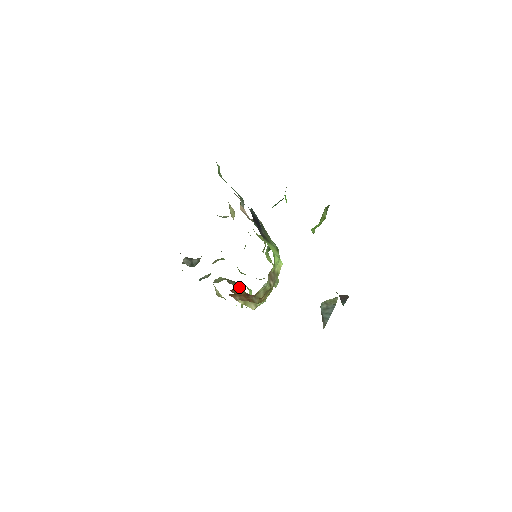
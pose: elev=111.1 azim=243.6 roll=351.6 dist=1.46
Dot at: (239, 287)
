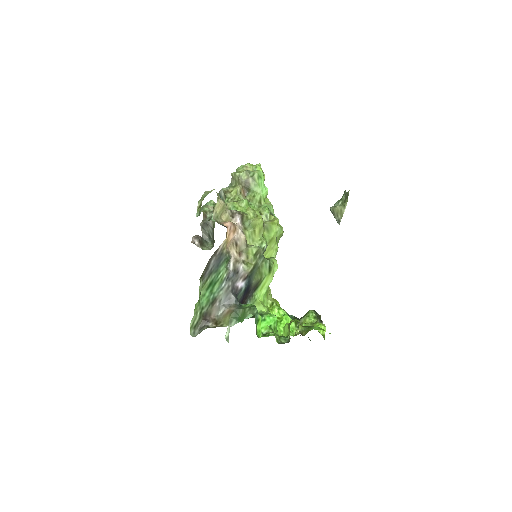
Dot at: occluded
